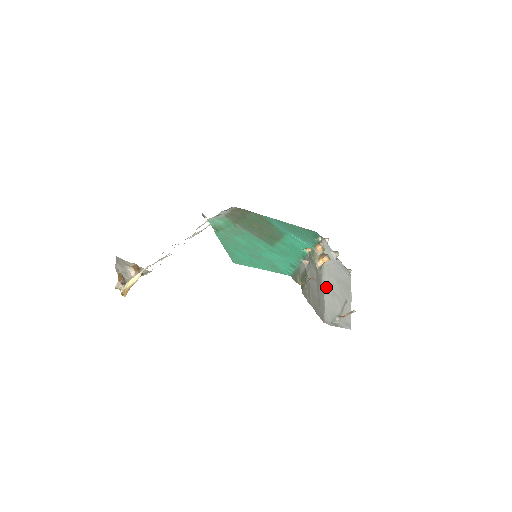
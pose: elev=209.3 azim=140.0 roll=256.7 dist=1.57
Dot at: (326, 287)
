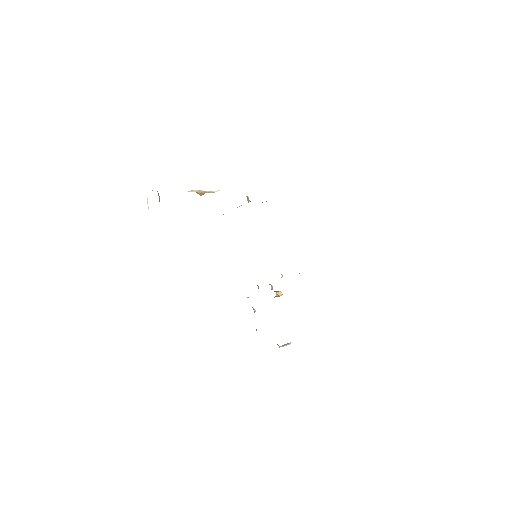
Dot at: occluded
